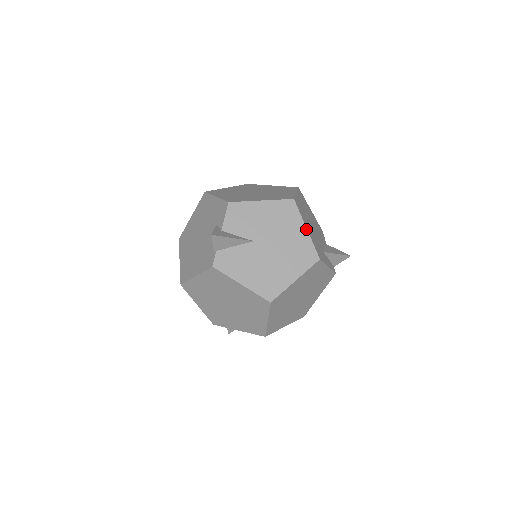
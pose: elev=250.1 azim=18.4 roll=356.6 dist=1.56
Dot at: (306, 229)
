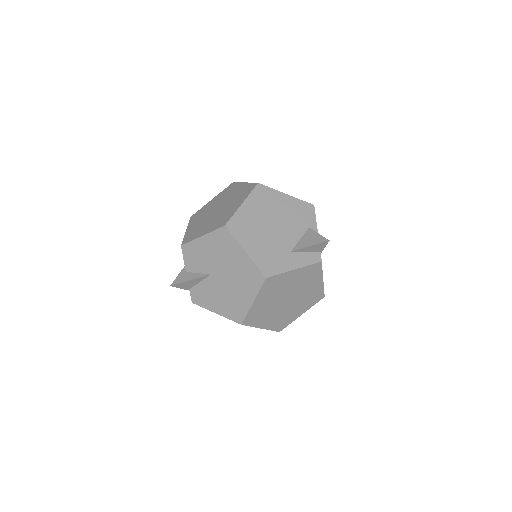
Dot at: (245, 252)
